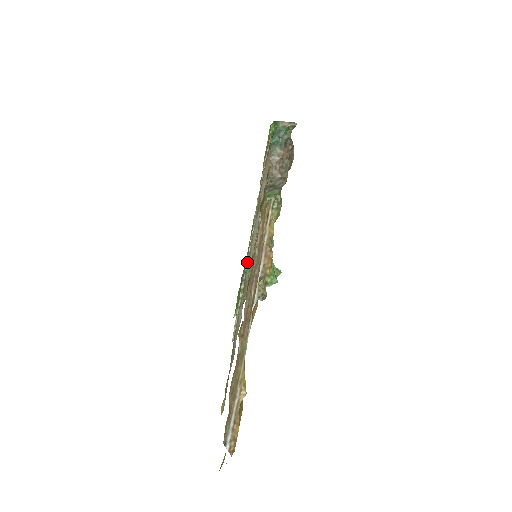
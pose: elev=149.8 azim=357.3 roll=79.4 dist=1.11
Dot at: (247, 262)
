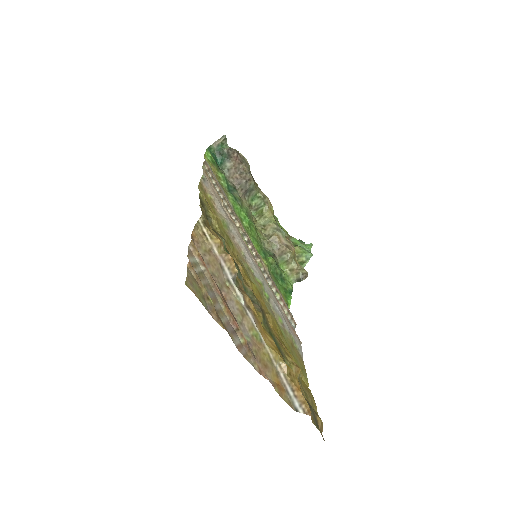
Dot at: (258, 264)
